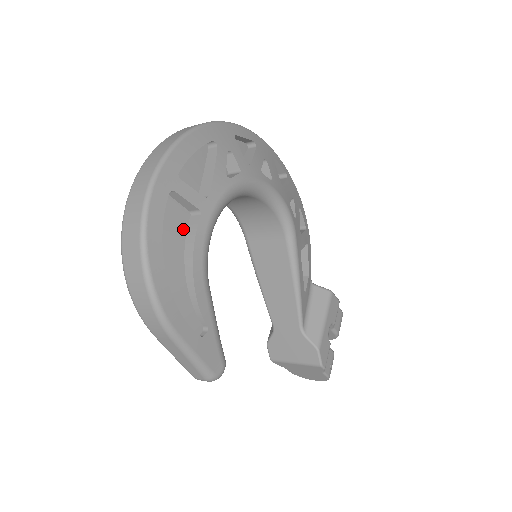
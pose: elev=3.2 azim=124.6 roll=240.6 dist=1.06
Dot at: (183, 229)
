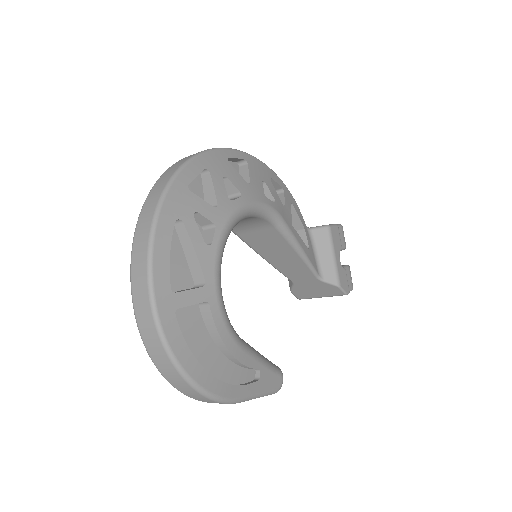
Dot at: (200, 322)
